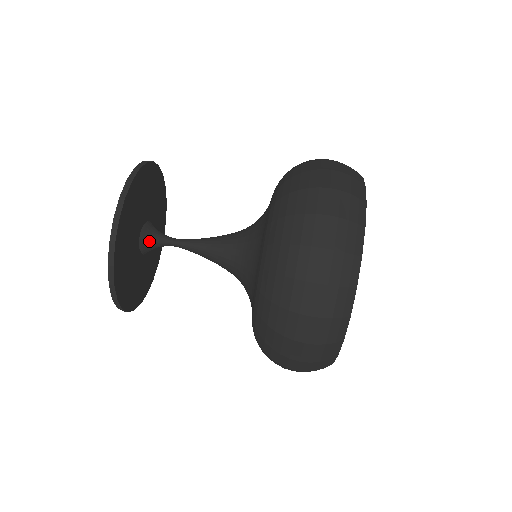
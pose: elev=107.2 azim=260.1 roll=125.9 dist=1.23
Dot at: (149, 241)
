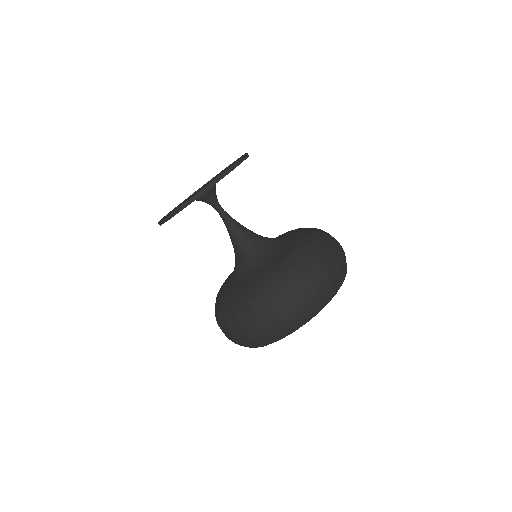
Dot at: (205, 199)
